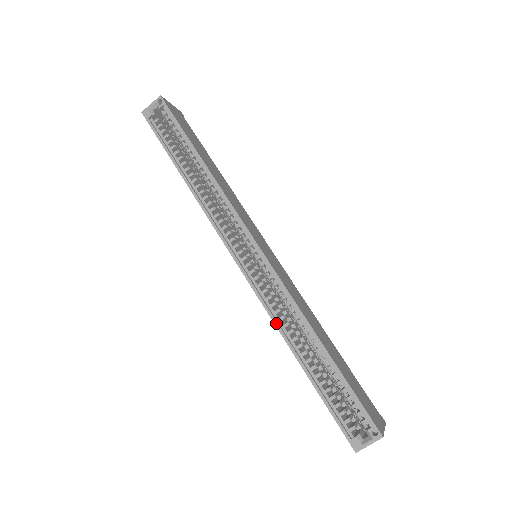
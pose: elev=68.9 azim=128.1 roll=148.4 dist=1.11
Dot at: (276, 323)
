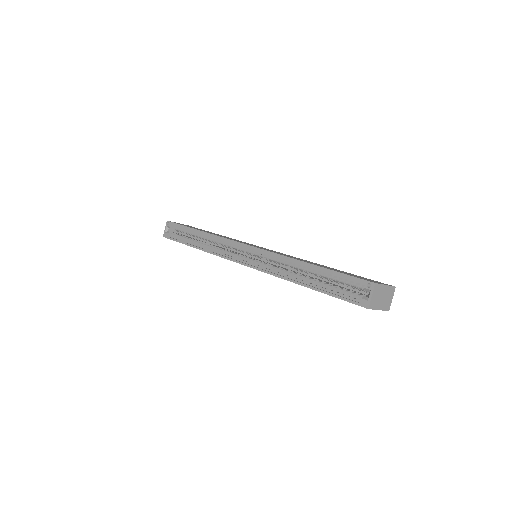
Dot at: (279, 276)
